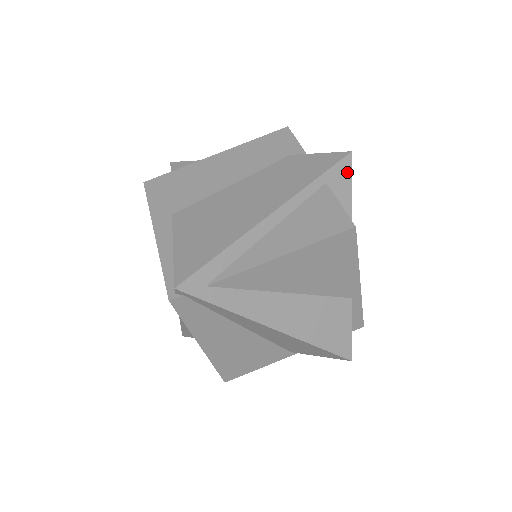
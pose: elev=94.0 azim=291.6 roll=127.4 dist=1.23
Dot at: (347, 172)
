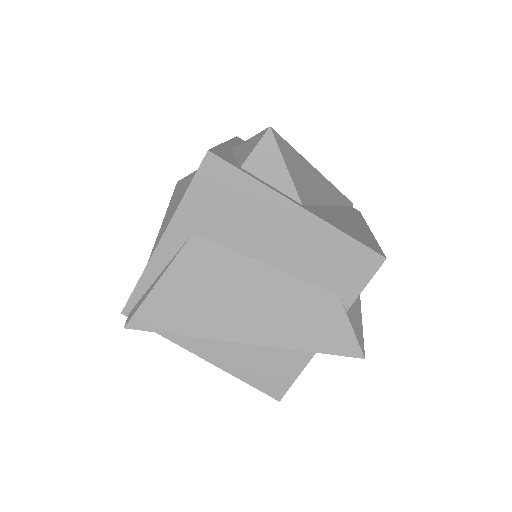
Dot at: occluded
